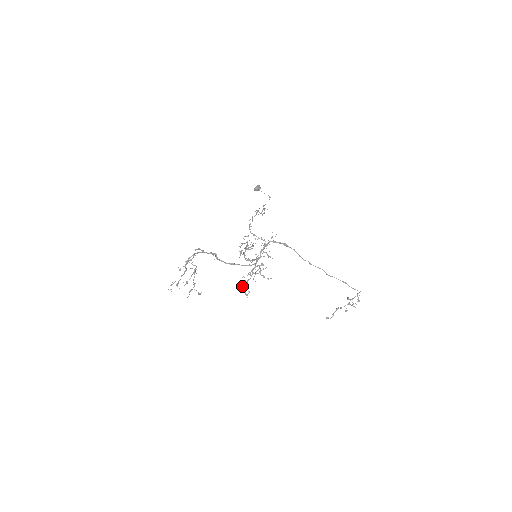
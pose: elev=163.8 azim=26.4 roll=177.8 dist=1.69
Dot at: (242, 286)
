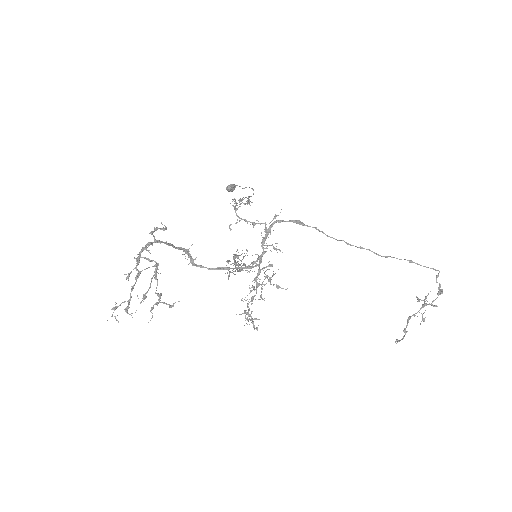
Dot at: (244, 312)
